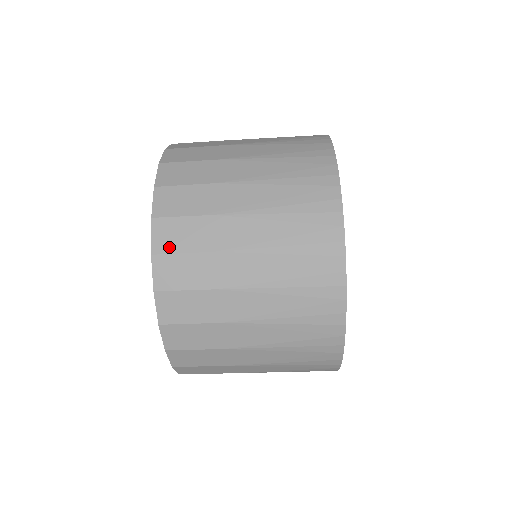
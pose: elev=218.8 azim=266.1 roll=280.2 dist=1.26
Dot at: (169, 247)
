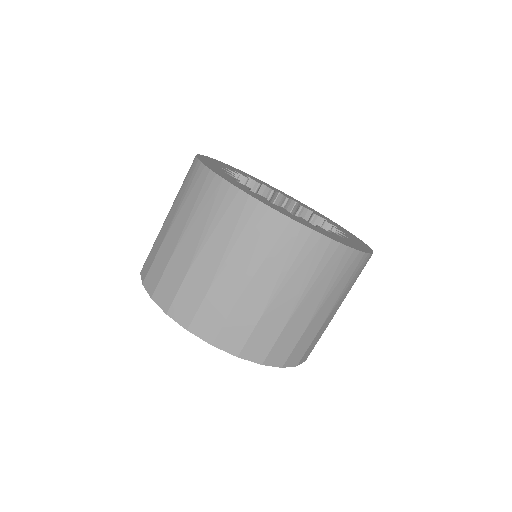
Dot at: (214, 331)
